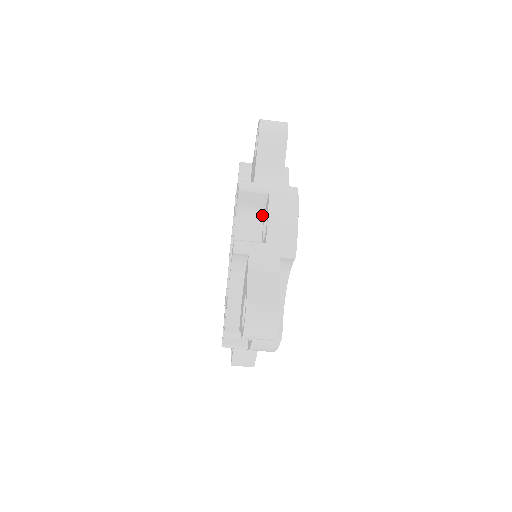
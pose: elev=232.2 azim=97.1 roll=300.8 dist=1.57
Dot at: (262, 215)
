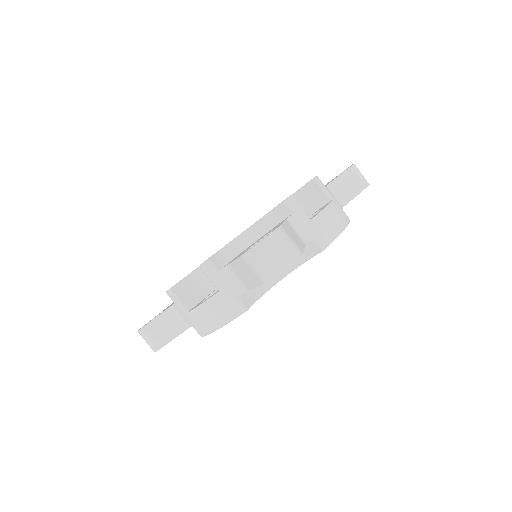
Dot at: occluded
